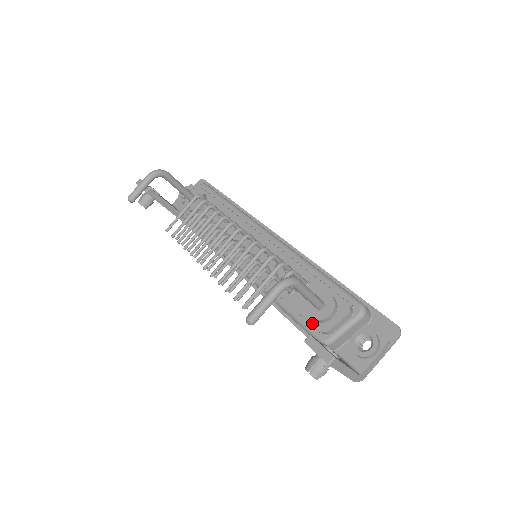
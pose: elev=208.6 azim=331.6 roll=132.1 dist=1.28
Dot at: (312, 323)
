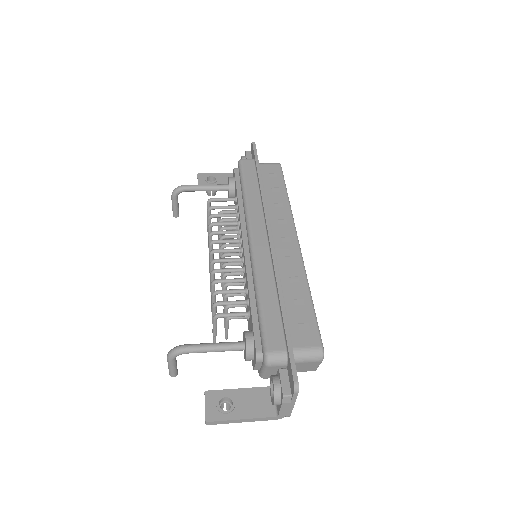
Dot at: occluded
